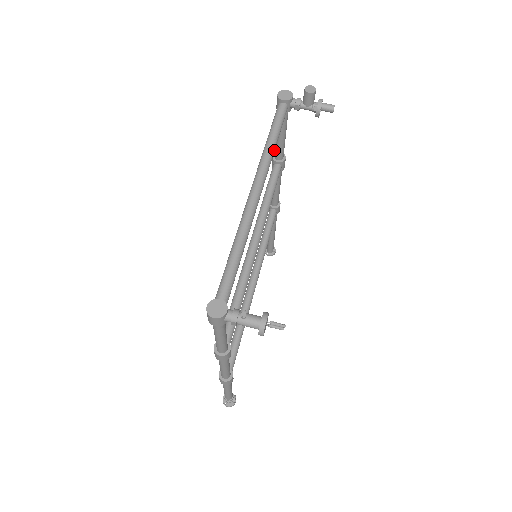
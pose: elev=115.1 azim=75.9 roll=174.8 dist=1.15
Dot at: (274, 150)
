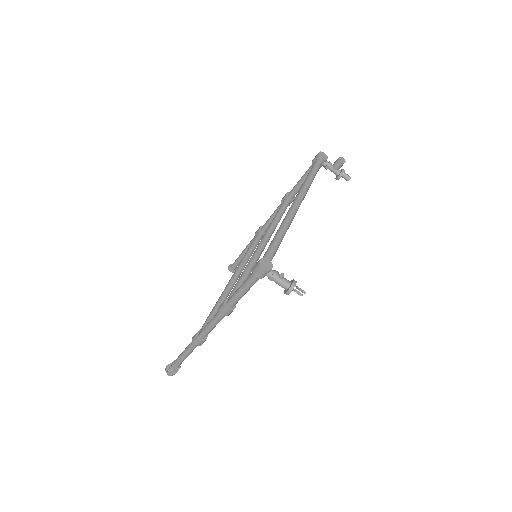
Dot at: occluded
